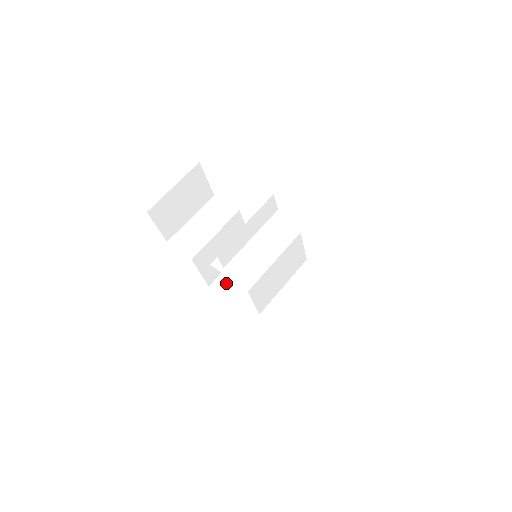
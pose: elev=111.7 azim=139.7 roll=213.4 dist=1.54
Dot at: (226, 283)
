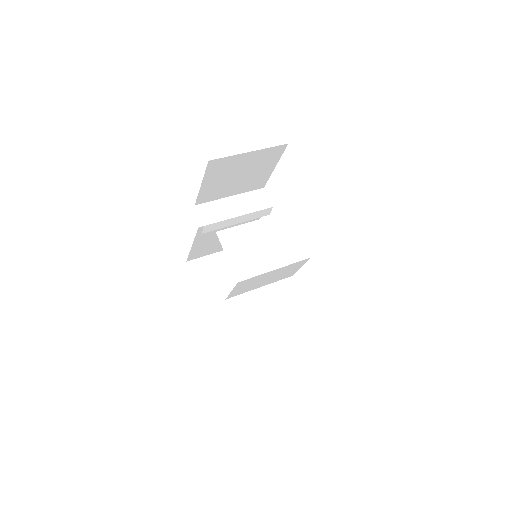
Dot at: occluded
